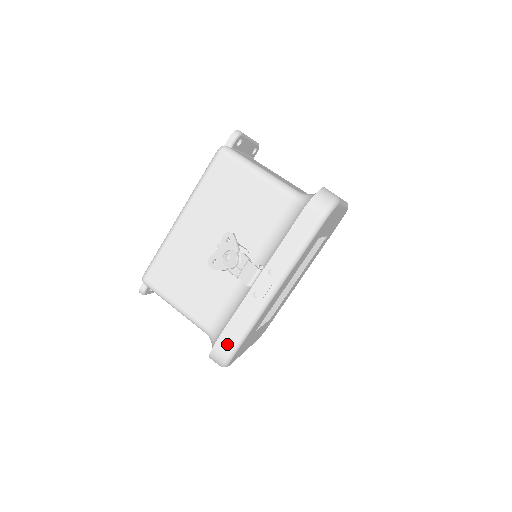
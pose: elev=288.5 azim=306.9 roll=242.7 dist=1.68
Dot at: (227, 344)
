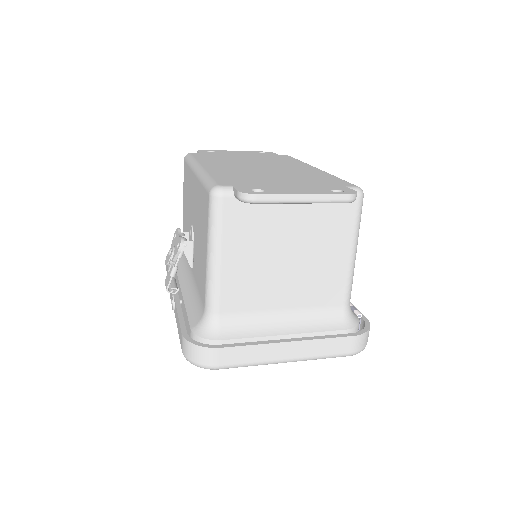
Dot at: occluded
